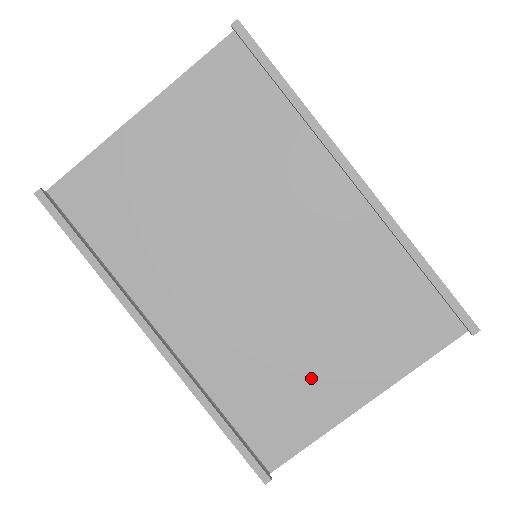
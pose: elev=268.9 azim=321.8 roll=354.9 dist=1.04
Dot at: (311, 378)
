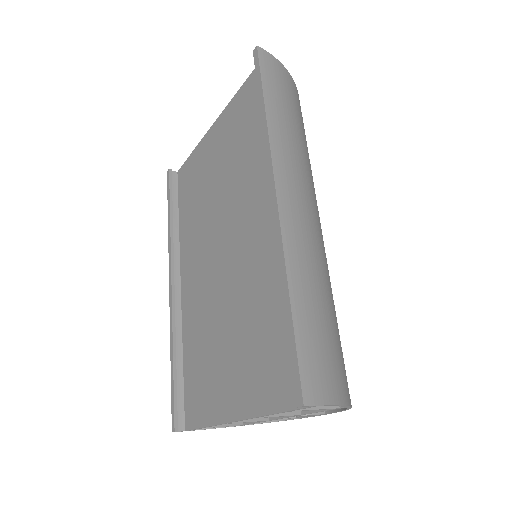
Dot at: (219, 370)
